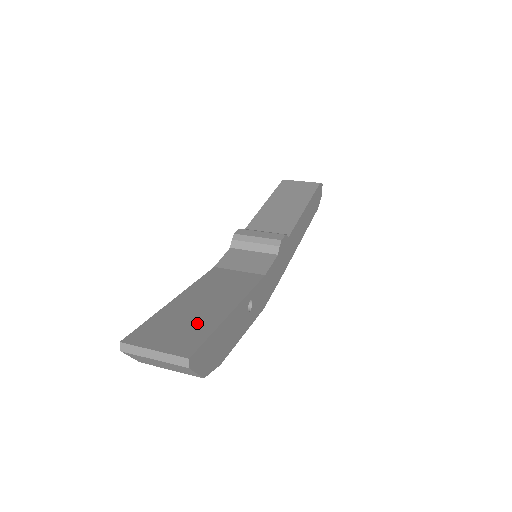
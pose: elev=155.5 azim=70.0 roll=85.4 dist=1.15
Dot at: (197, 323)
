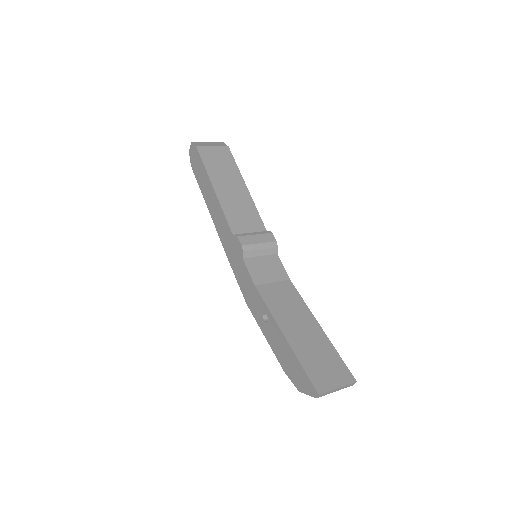
Dot at: (324, 352)
